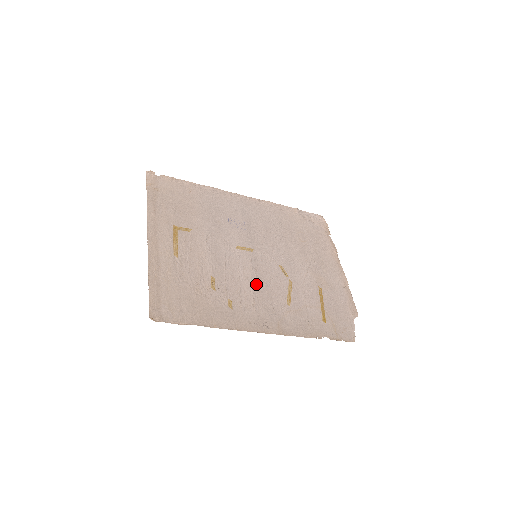
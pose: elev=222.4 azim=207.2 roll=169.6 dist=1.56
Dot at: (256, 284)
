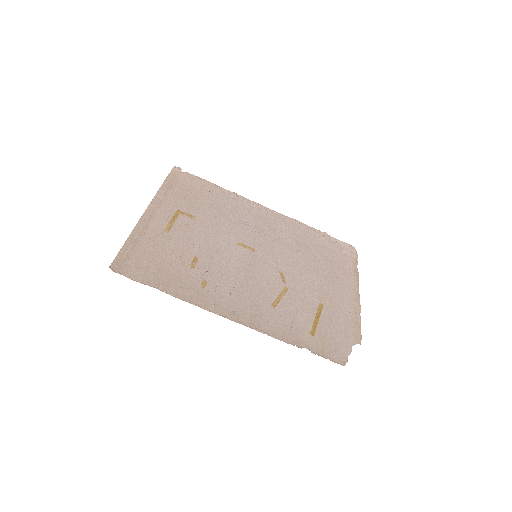
Dot at: (243, 277)
